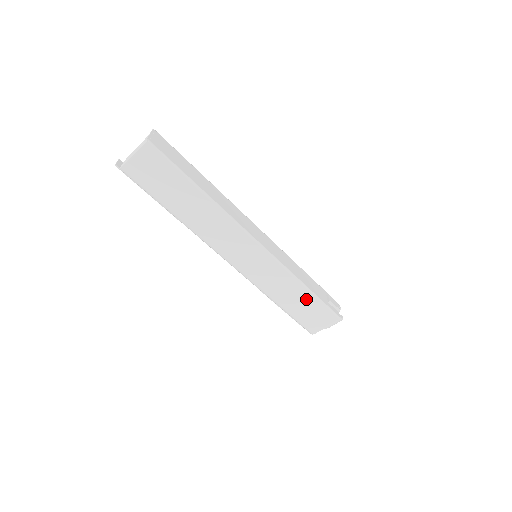
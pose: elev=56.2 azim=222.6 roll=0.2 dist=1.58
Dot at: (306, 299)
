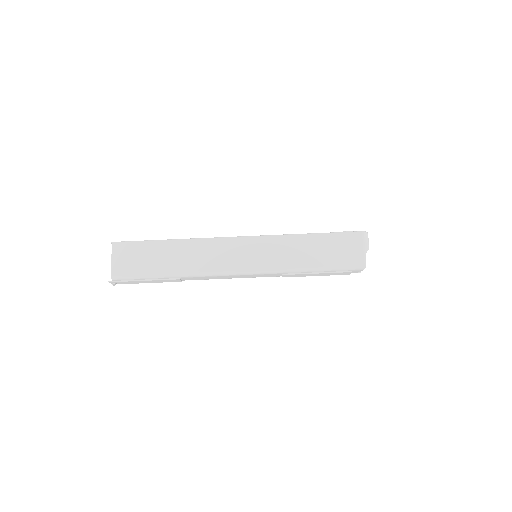
Dot at: (320, 243)
